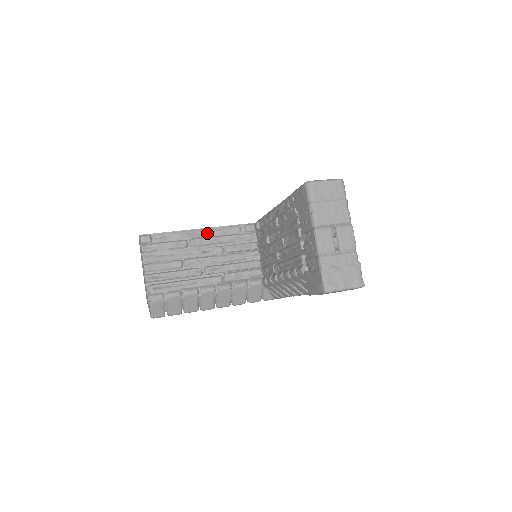
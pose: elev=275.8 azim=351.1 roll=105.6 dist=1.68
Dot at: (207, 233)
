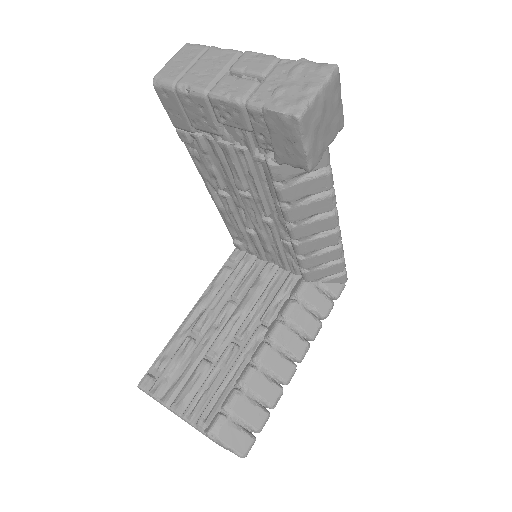
Dot at: (201, 307)
